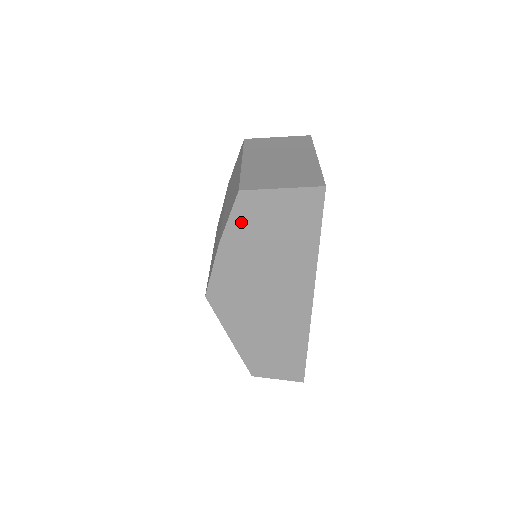
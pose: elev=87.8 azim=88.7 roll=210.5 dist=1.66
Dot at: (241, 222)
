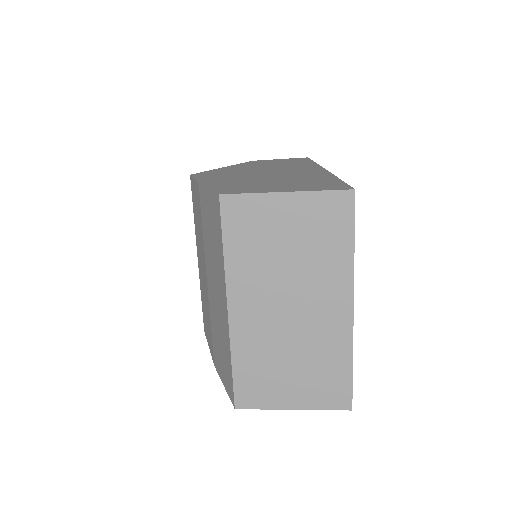
Dot at: occluded
